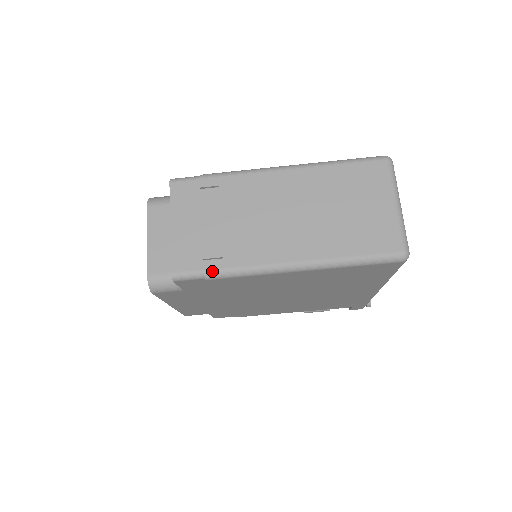
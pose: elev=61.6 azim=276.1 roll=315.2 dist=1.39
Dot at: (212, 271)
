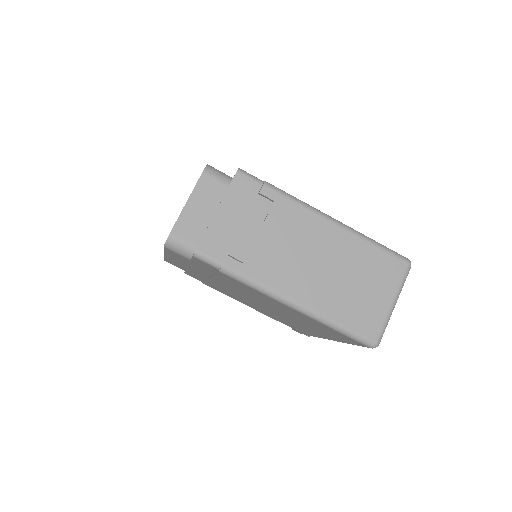
Dot at: (229, 269)
